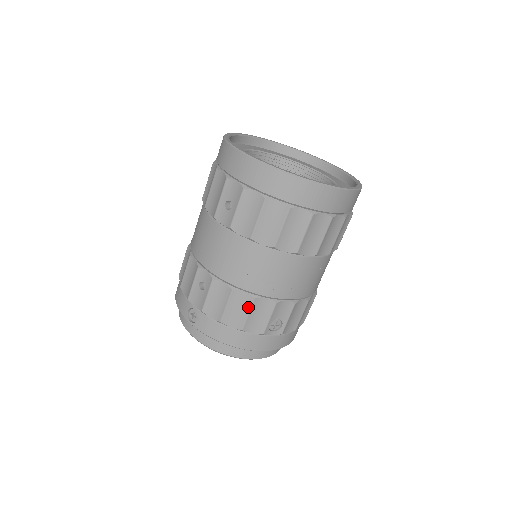
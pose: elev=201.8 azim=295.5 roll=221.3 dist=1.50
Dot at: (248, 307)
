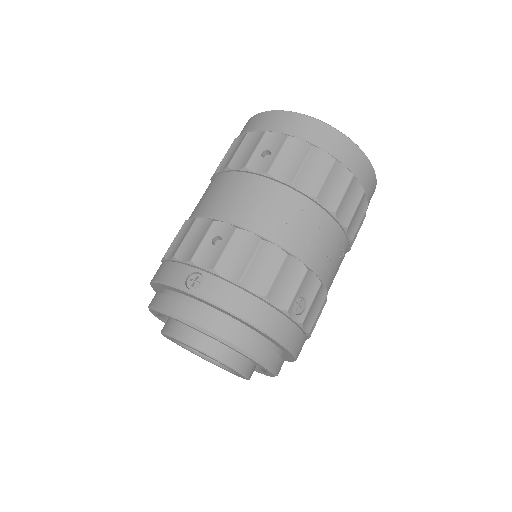
Dot at: (278, 265)
